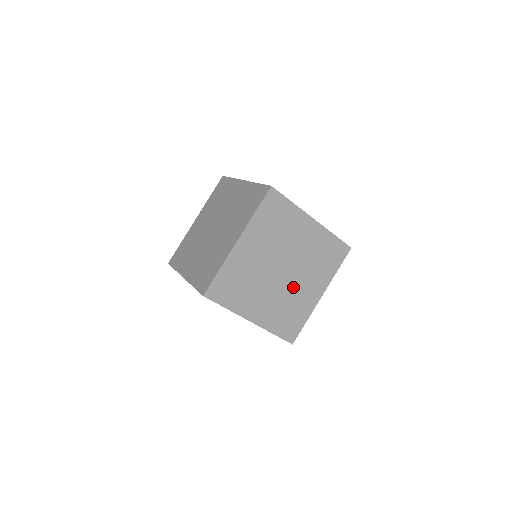
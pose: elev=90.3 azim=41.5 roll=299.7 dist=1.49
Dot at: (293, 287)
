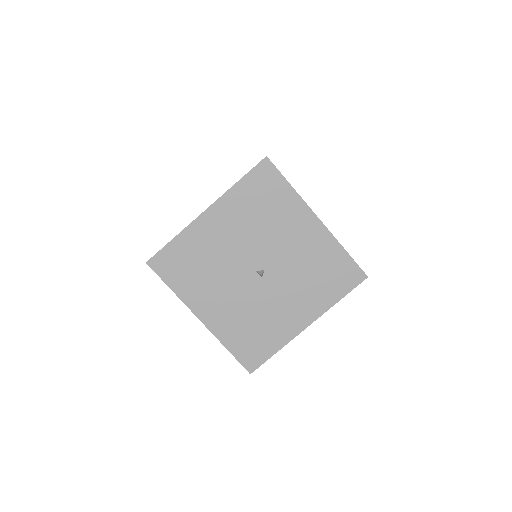
Dot at: occluded
